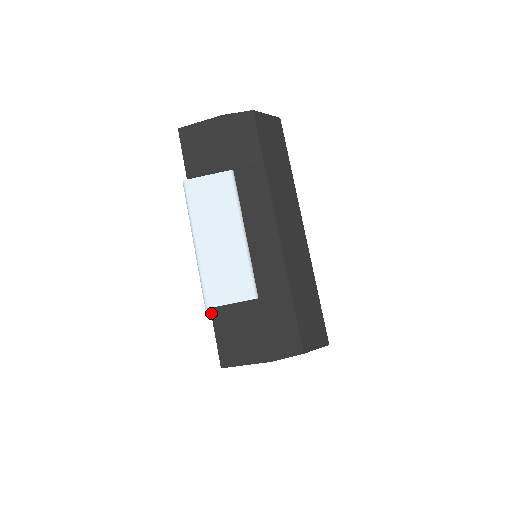
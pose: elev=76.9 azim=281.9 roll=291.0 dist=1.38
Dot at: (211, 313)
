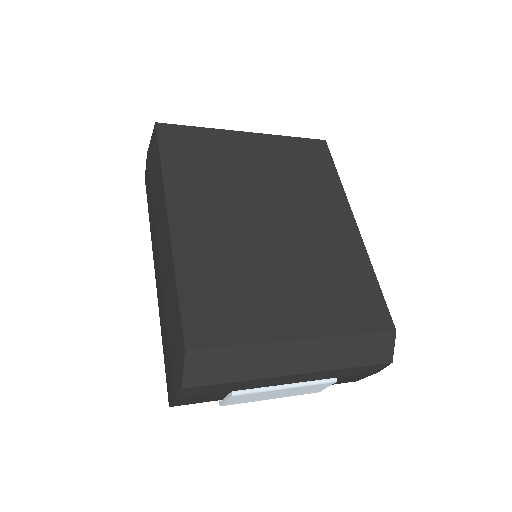
Dot at: occluded
